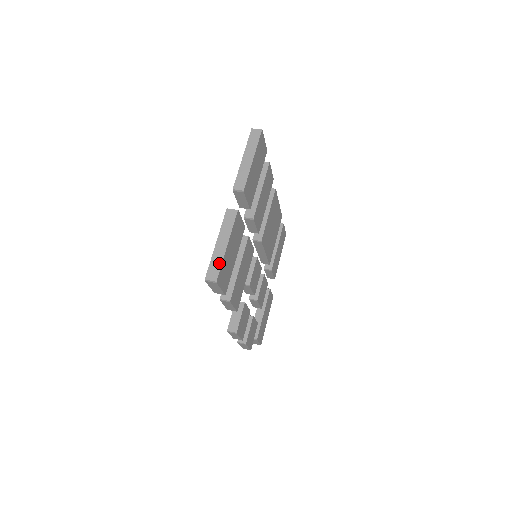
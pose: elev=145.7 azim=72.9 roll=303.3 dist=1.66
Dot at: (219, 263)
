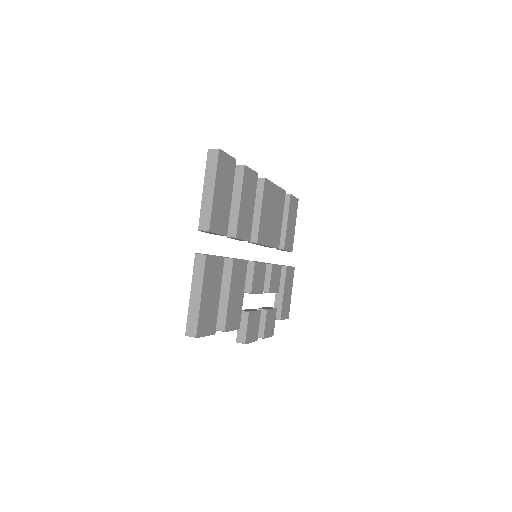
Dot at: (196, 317)
